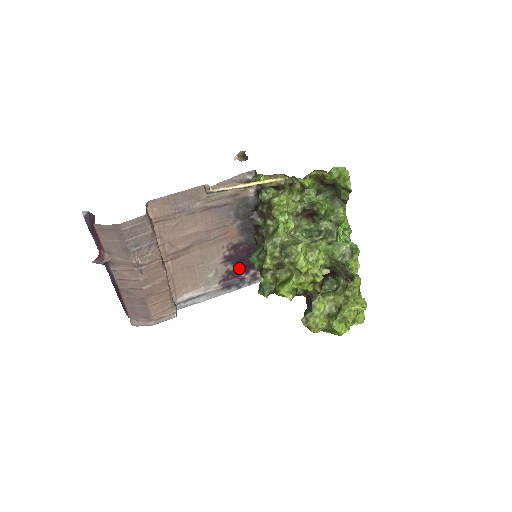
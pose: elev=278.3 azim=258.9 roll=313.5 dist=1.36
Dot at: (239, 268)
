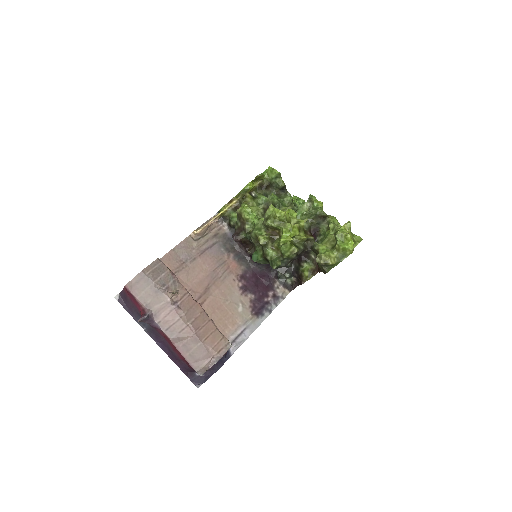
Dot at: (258, 294)
